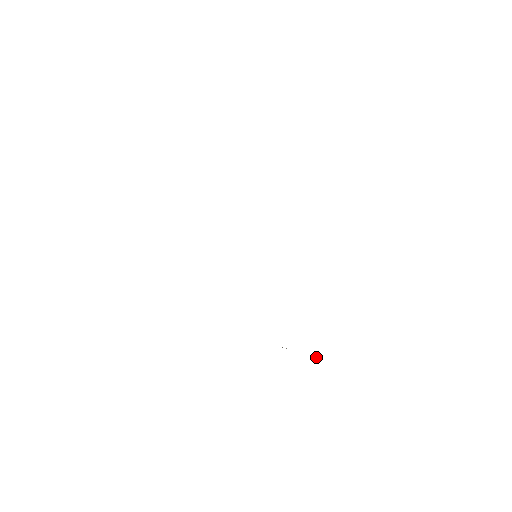
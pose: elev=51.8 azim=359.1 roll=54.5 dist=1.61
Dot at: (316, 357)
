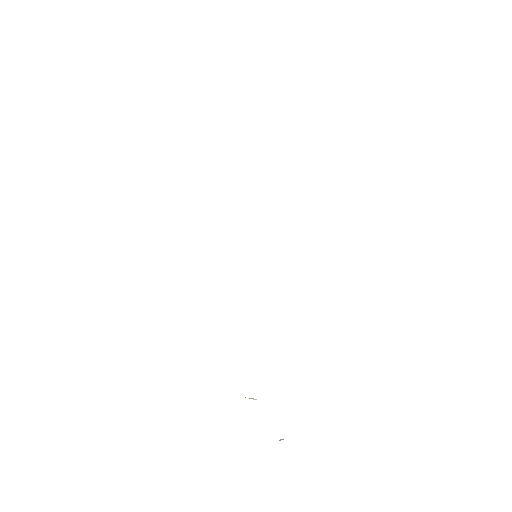
Dot at: occluded
